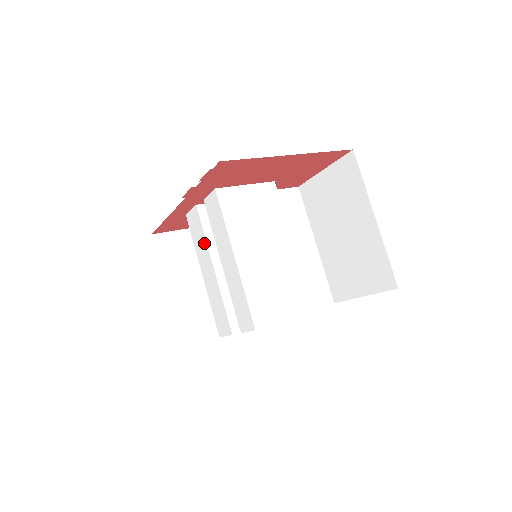
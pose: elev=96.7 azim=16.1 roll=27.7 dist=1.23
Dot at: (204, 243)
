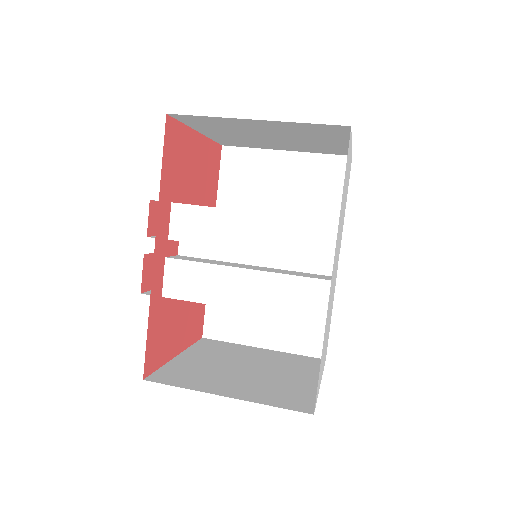
Dot at: (210, 271)
